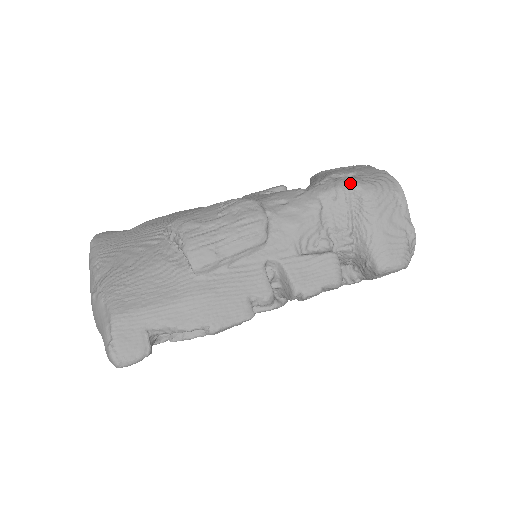
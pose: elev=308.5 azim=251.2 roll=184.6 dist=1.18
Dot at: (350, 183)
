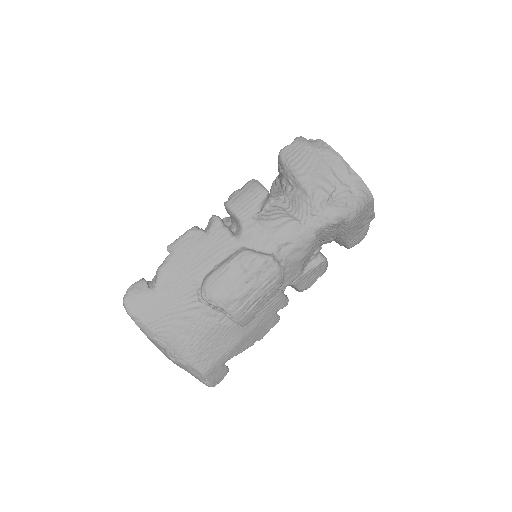
Dot at: (340, 217)
